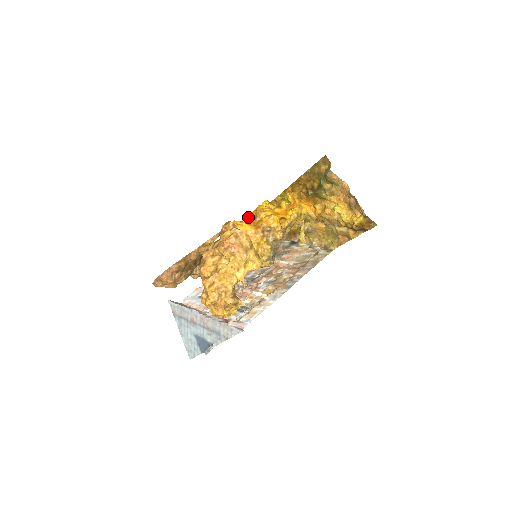
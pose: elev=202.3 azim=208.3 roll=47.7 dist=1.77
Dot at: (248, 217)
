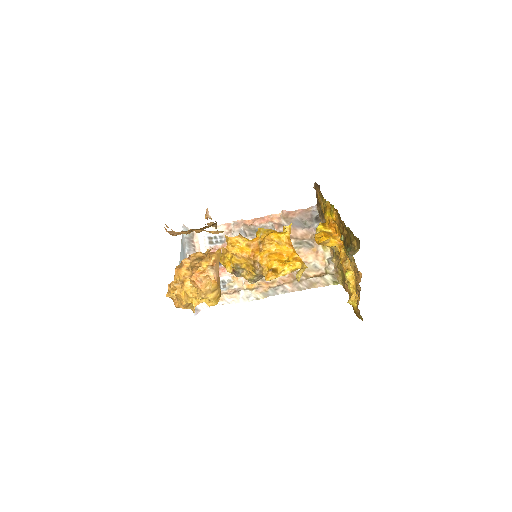
Dot at: (259, 233)
